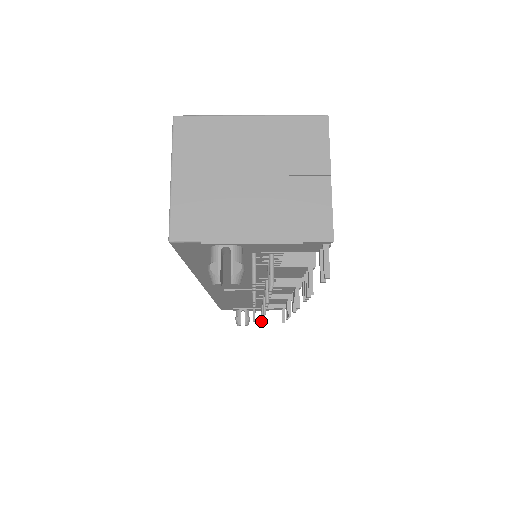
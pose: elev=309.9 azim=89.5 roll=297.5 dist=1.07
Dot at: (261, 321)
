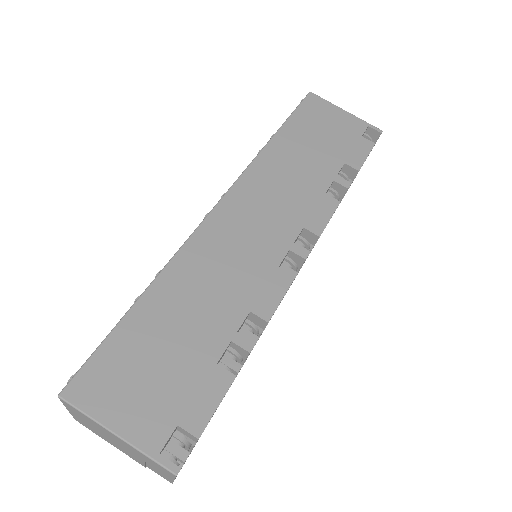
Dot at: occluded
